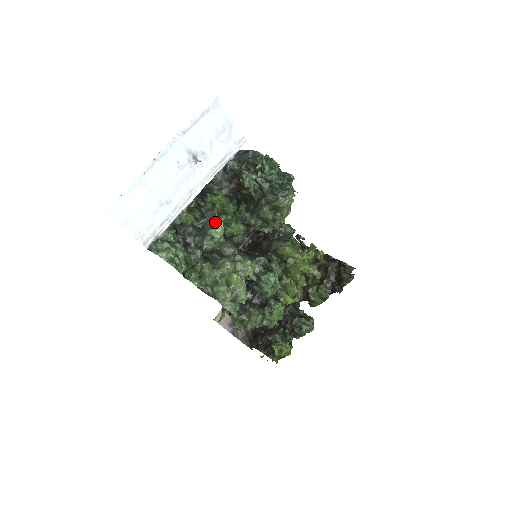
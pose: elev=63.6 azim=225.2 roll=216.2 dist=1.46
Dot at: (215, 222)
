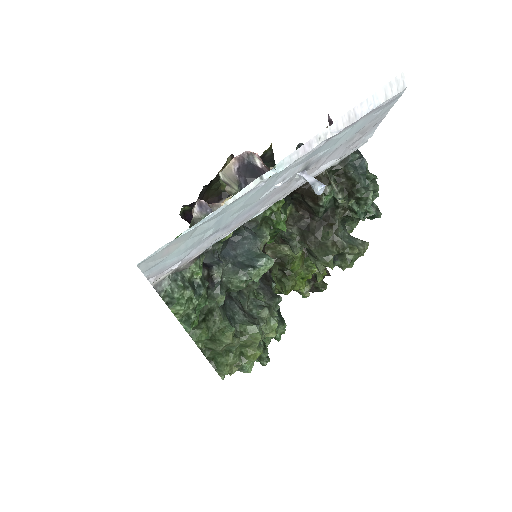
Dot at: (257, 245)
